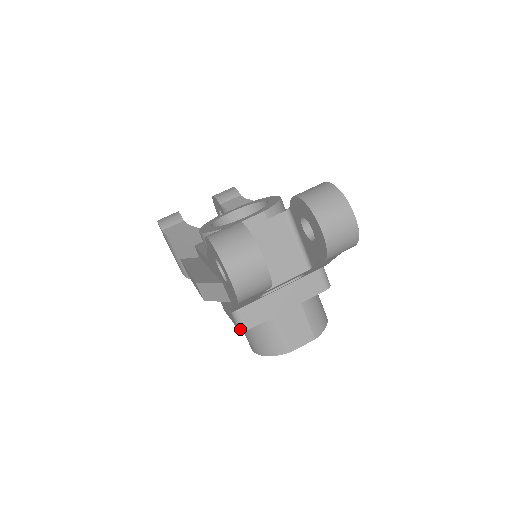
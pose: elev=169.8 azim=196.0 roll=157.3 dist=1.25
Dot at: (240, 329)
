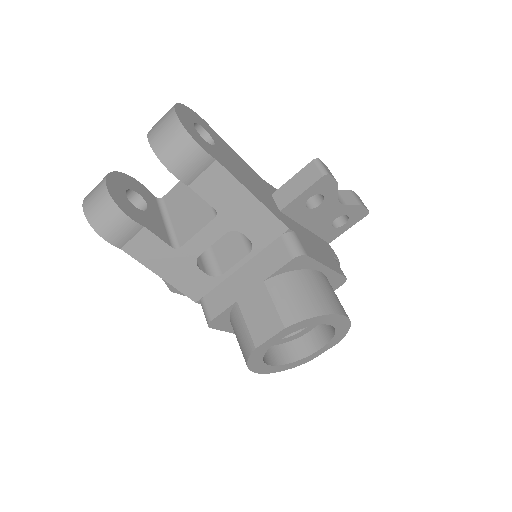
Dot at: occluded
